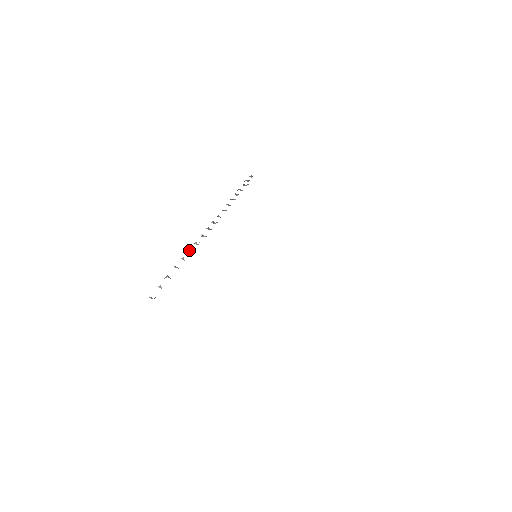
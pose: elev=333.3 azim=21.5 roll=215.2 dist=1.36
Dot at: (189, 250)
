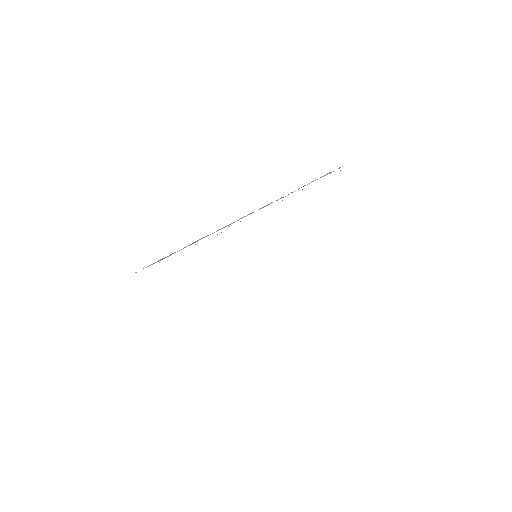
Dot at: occluded
